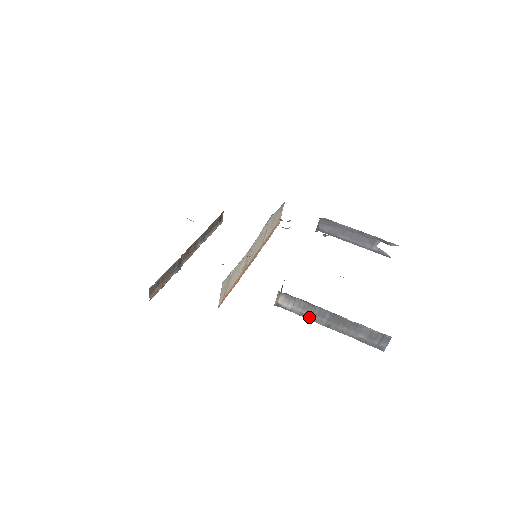
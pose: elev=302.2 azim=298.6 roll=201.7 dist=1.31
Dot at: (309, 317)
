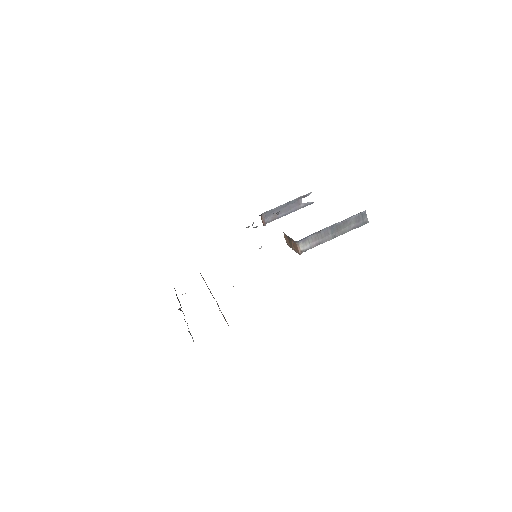
Dot at: (322, 242)
